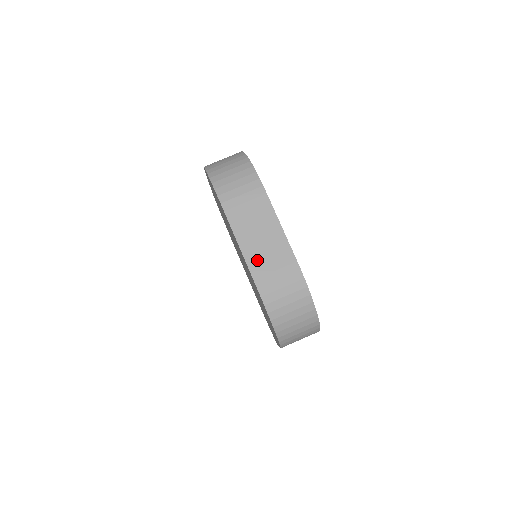
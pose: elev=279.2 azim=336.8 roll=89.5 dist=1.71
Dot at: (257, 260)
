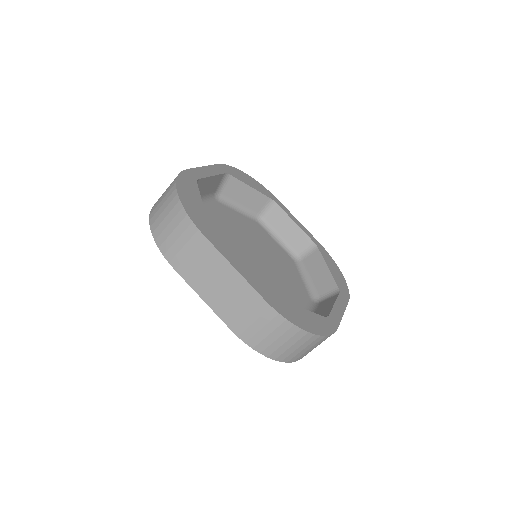
Dot at: (226, 310)
